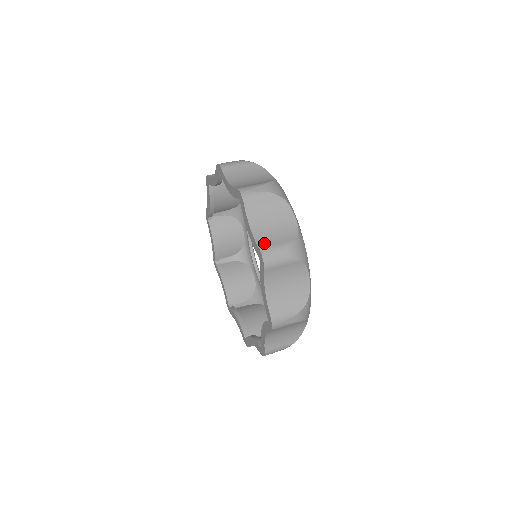
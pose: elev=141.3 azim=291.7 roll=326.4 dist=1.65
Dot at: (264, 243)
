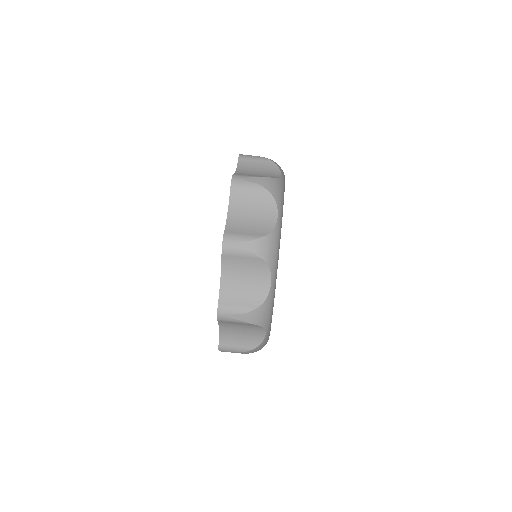
Dot at: (225, 342)
